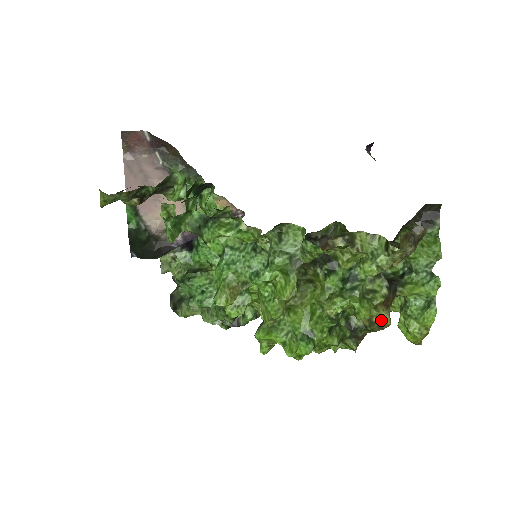
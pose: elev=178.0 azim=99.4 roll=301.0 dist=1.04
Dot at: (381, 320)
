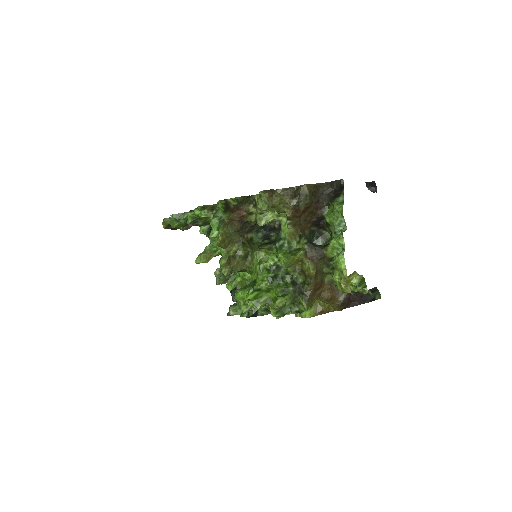
Dot at: (308, 271)
